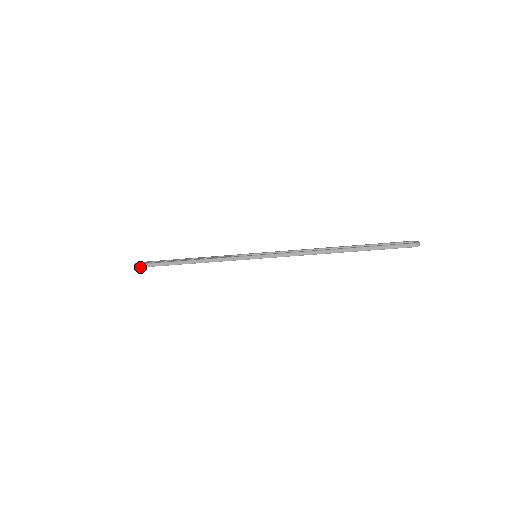
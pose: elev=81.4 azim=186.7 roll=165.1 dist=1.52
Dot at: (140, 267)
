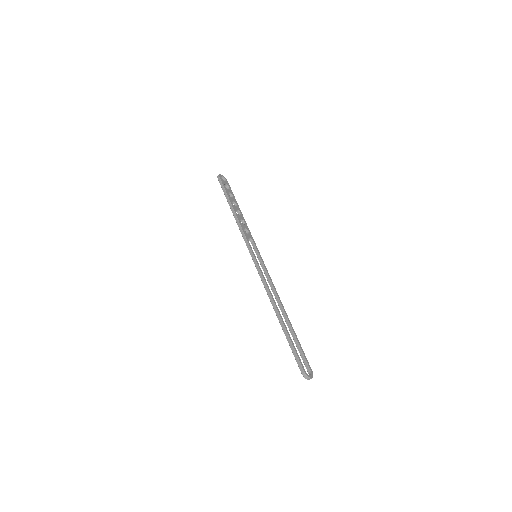
Dot at: (218, 180)
